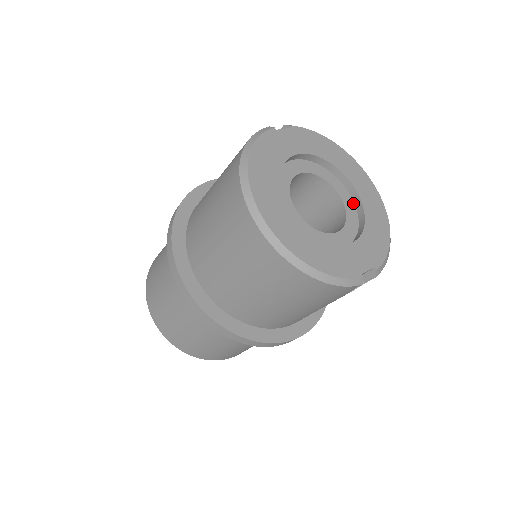
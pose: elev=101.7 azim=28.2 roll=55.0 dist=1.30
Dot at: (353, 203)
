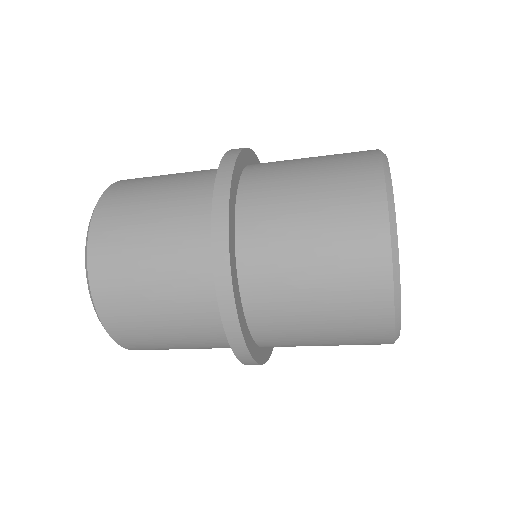
Dot at: occluded
